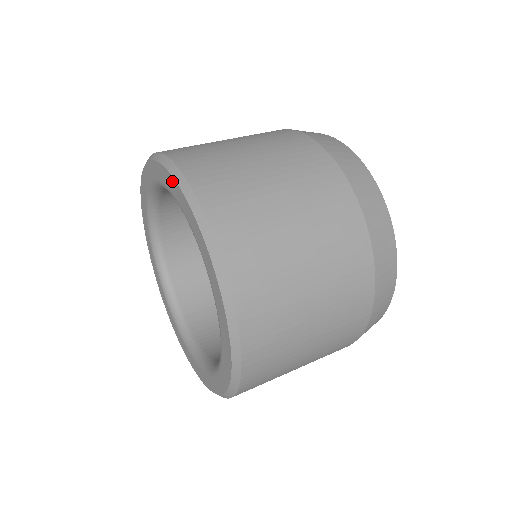
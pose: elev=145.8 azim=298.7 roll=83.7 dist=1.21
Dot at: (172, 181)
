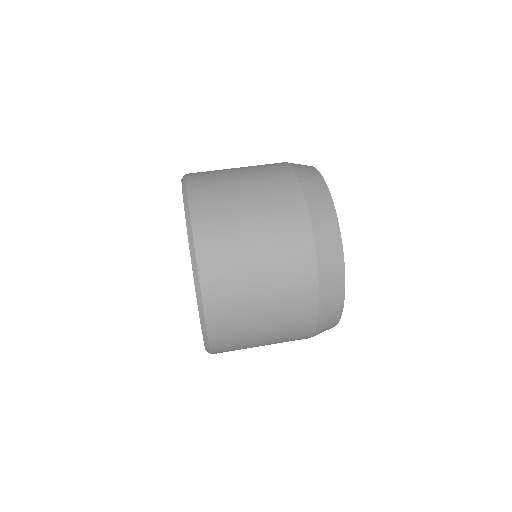
Dot at: occluded
